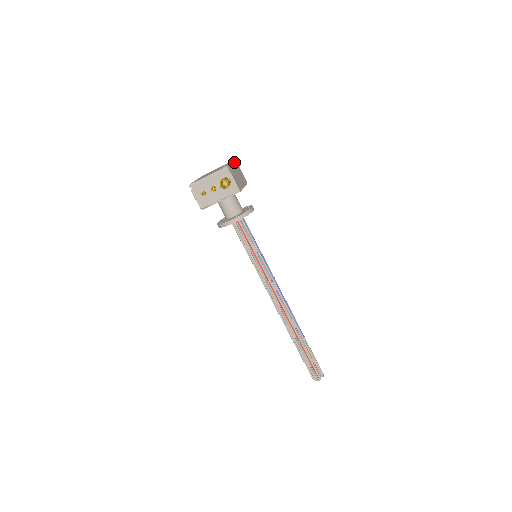
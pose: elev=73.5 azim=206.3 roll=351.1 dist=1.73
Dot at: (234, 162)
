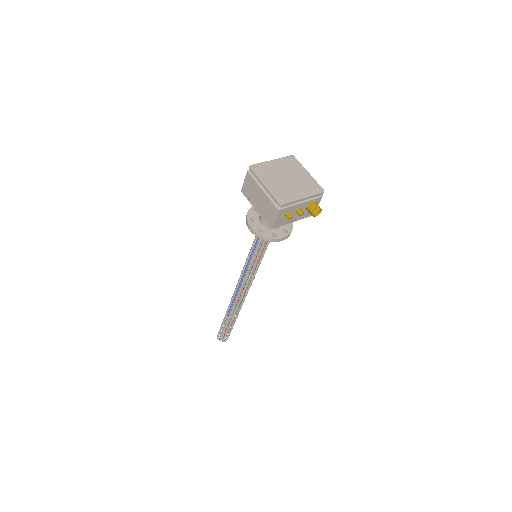
Dot at: (300, 164)
